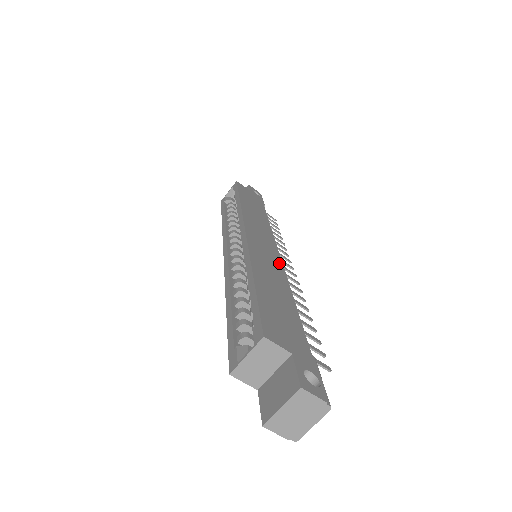
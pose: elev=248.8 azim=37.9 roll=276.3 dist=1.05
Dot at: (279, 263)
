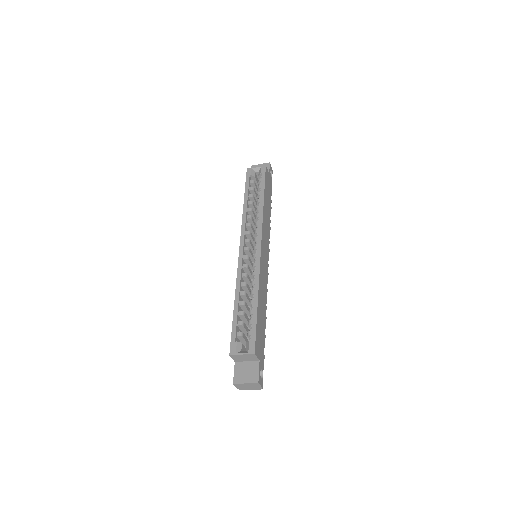
Dot at: (267, 274)
